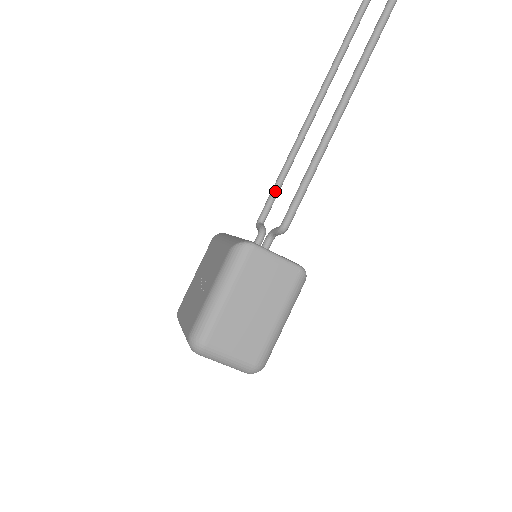
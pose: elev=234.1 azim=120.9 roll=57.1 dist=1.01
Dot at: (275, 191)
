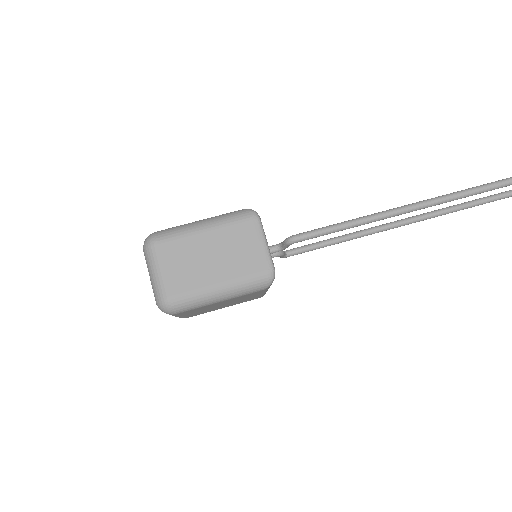
Dot at: (317, 244)
